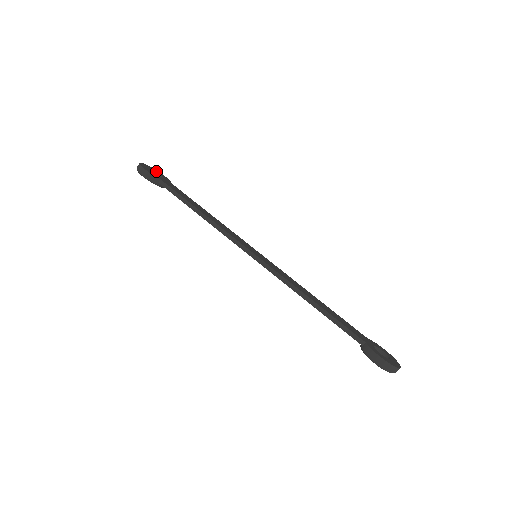
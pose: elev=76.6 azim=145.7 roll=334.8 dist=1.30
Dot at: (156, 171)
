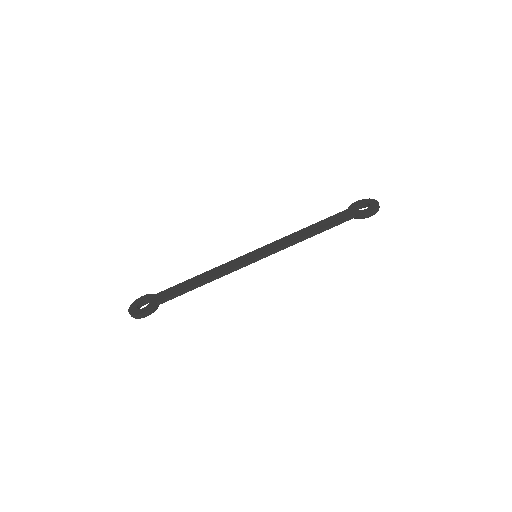
Dot at: (137, 302)
